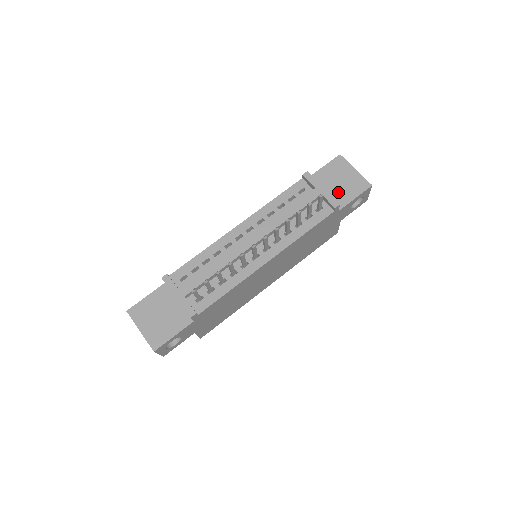
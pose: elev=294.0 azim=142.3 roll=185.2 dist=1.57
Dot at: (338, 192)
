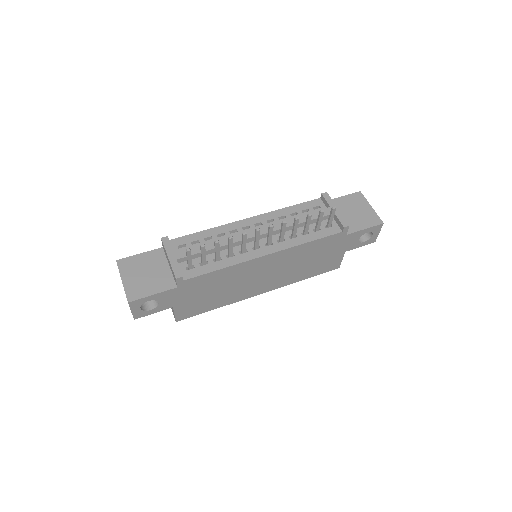
Dot at: (350, 220)
